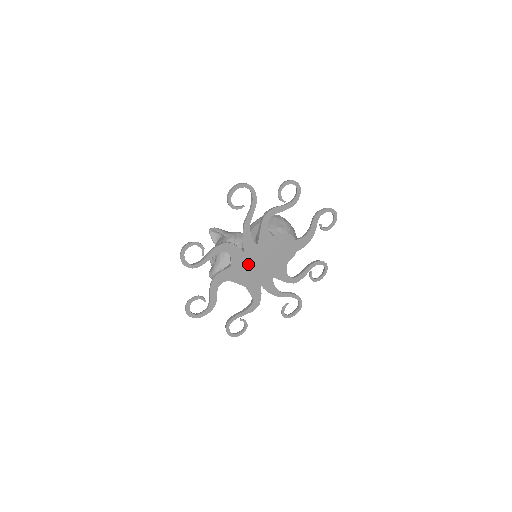
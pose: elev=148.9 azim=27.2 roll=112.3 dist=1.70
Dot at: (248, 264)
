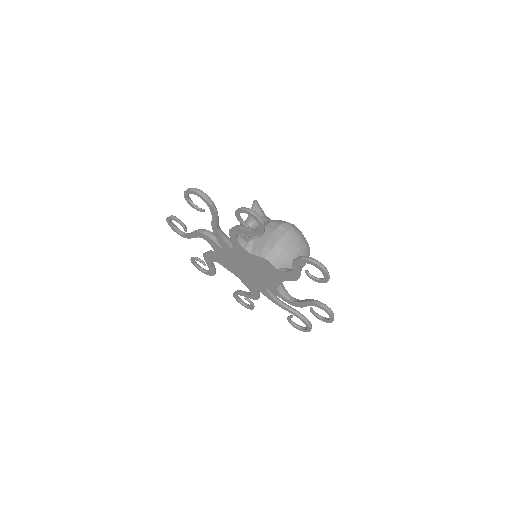
Dot at: (232, 261)
